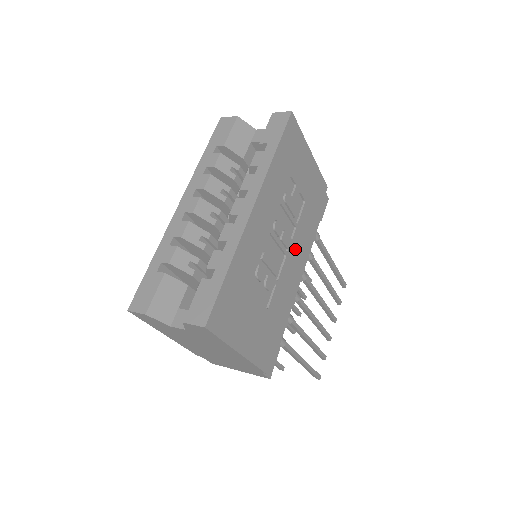
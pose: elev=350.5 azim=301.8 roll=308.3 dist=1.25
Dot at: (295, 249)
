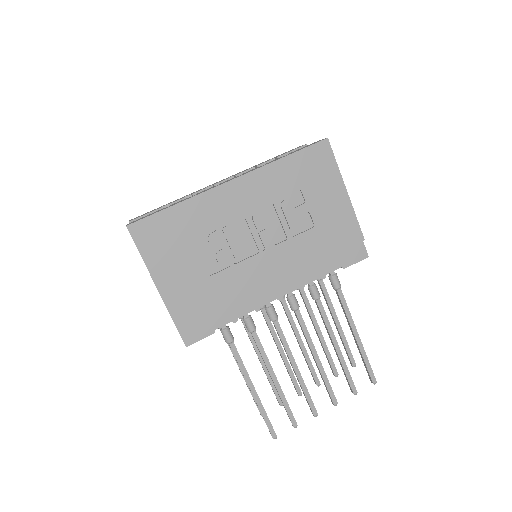
Dot at: (277, 257)
